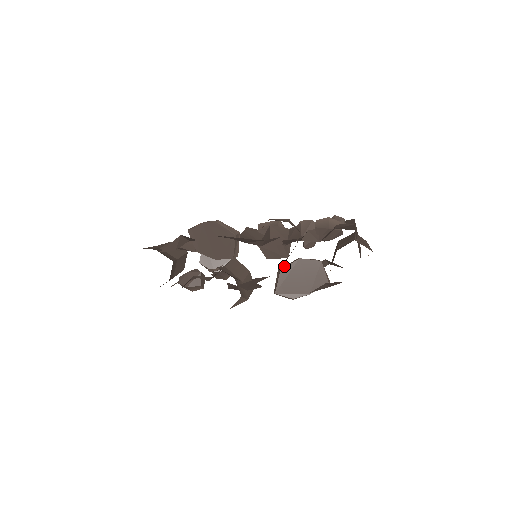
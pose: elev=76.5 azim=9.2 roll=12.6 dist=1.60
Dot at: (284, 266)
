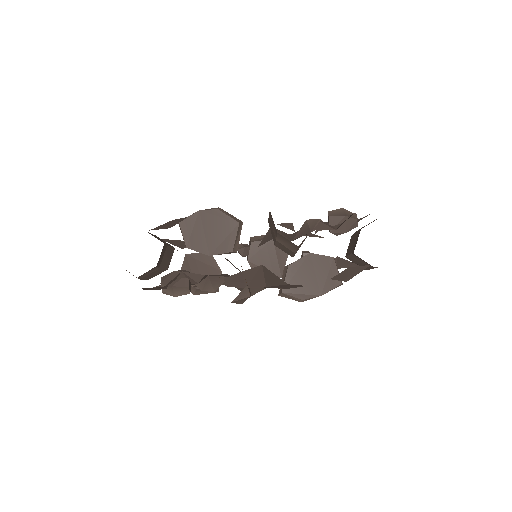
Dot at: (291, 263)
